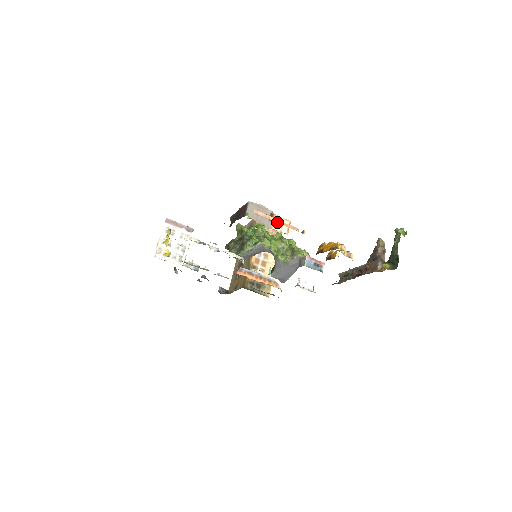
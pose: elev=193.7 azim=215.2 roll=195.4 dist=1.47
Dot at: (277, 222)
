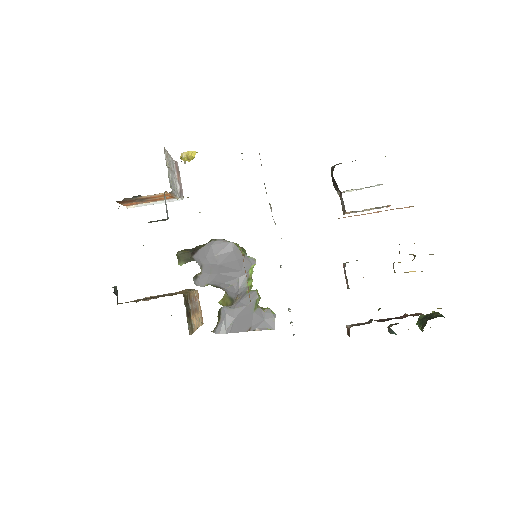
Dot at: occluded
